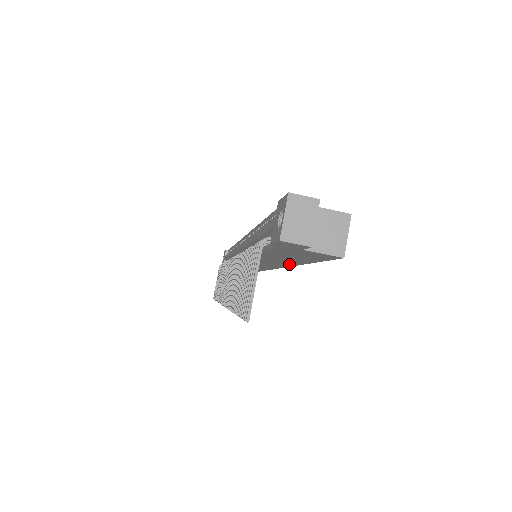
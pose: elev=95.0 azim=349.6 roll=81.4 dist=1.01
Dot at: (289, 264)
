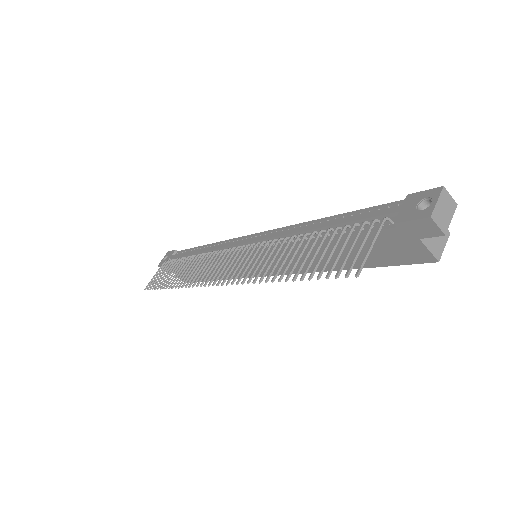
Dot at: occluded
